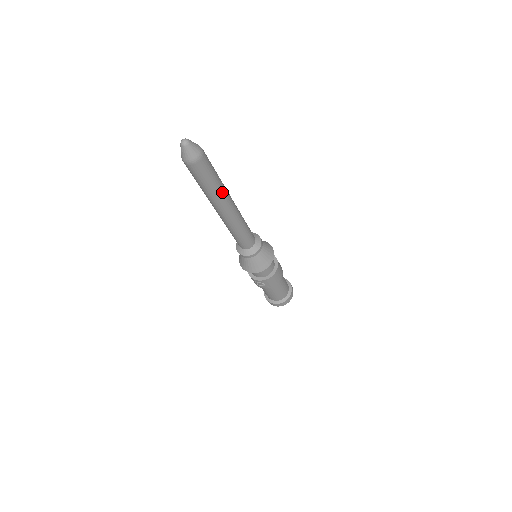
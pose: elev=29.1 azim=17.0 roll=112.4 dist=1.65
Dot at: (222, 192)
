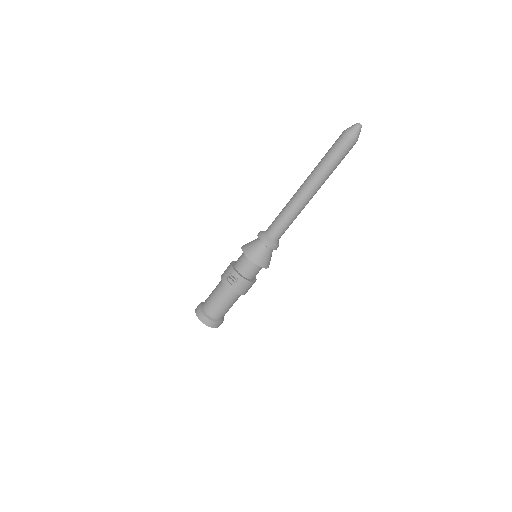
Dot at: (328, 176)
